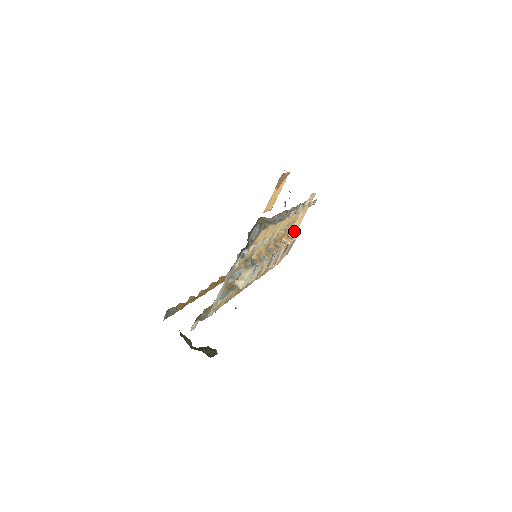
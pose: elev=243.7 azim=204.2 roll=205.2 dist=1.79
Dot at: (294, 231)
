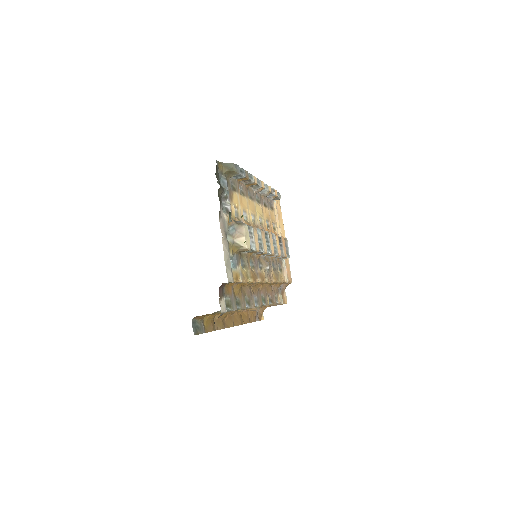
Dot at: occluded
